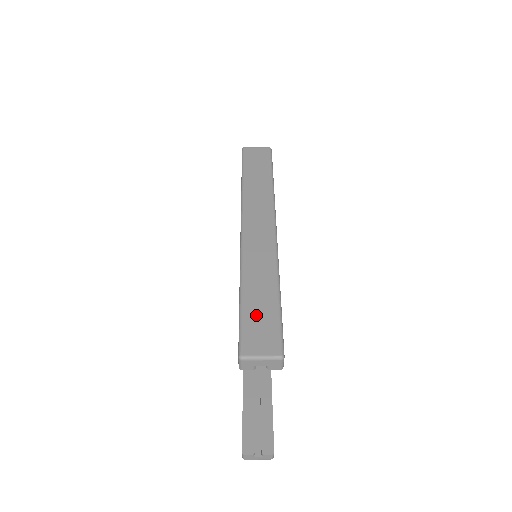
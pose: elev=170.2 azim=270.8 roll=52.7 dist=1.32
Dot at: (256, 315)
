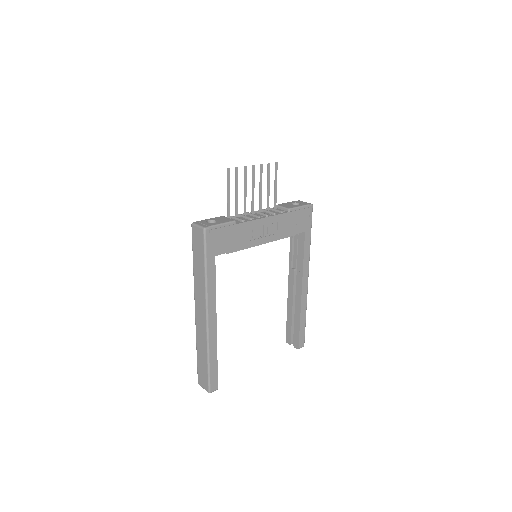
Dot at: (201, 368)
